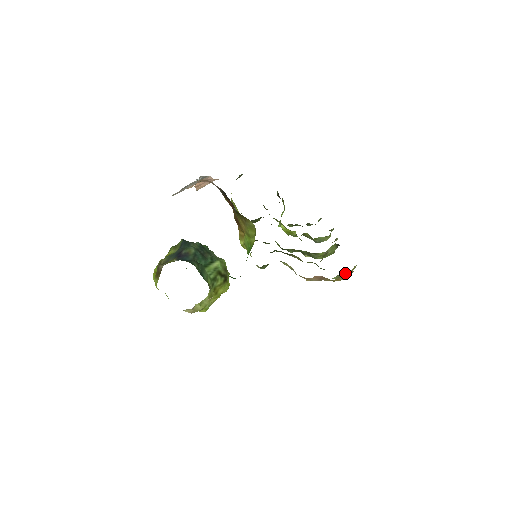
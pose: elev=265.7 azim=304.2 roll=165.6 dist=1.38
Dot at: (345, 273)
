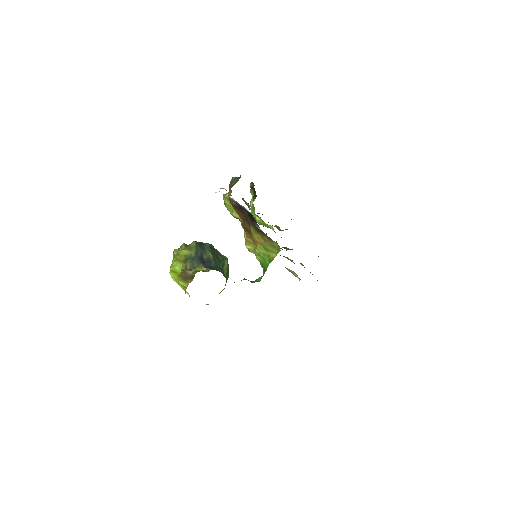
Dot at: occluded
